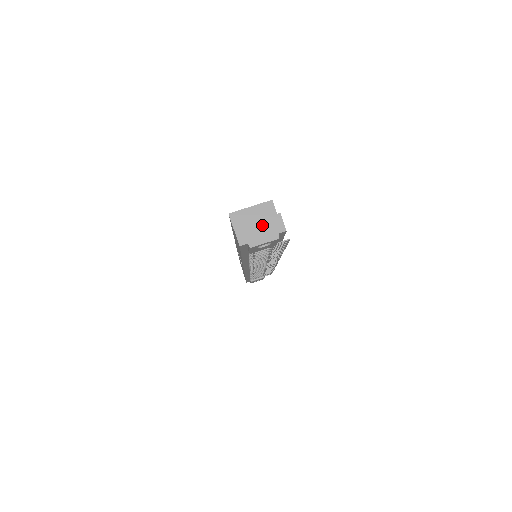
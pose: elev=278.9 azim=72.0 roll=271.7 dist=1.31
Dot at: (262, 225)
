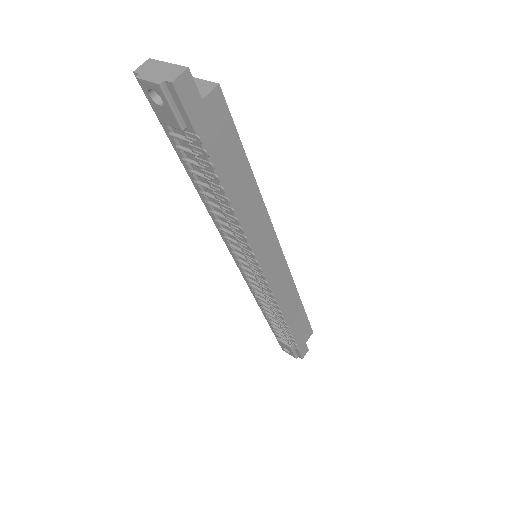
Dot at: (165, 68)
